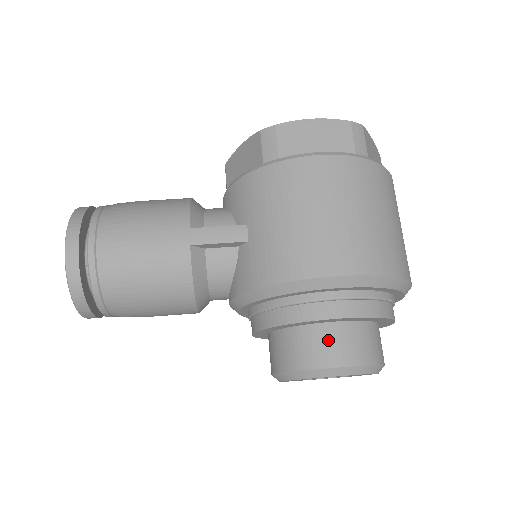
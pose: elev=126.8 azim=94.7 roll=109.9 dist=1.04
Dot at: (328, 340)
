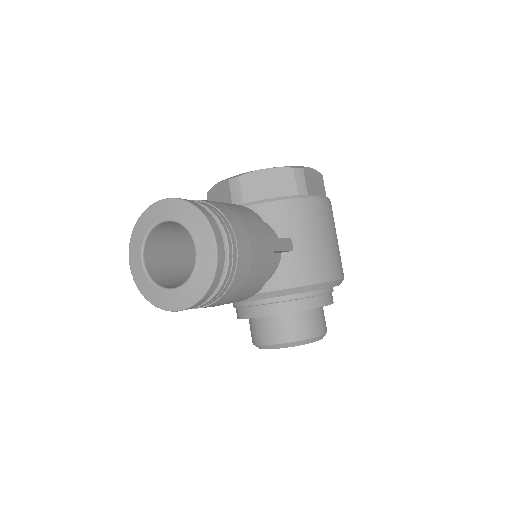
Dot at: (320, 318)
